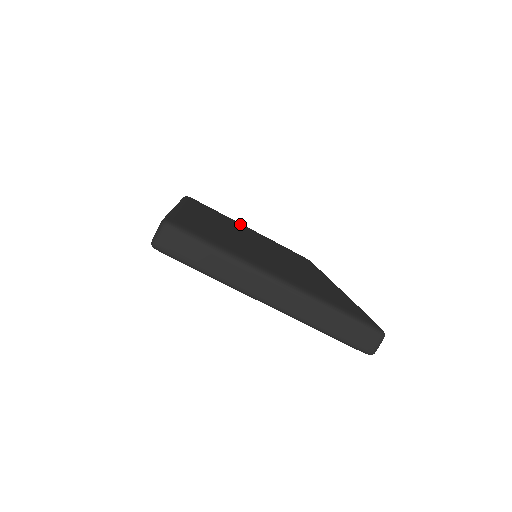
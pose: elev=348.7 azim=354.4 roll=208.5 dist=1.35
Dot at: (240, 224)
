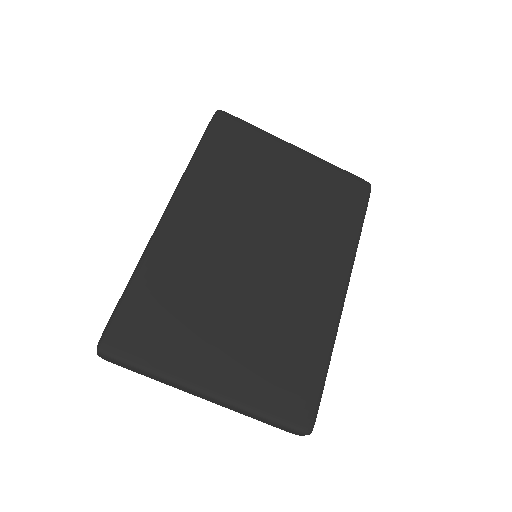
Dot at: (278, 154)
